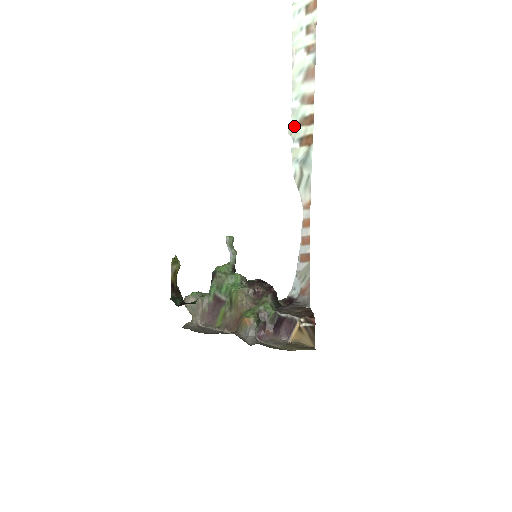
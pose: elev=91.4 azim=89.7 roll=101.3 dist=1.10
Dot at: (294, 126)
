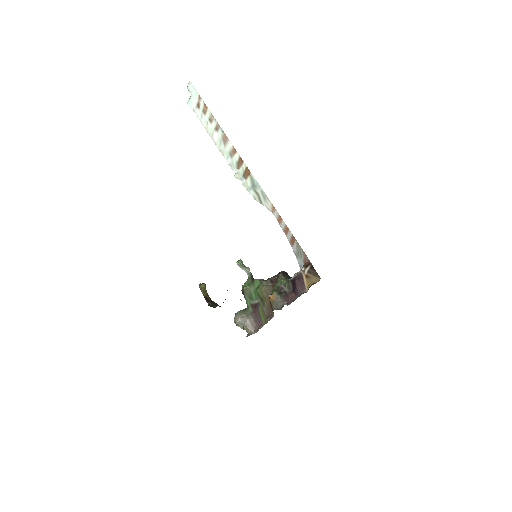
Dot at: (236, 172)
